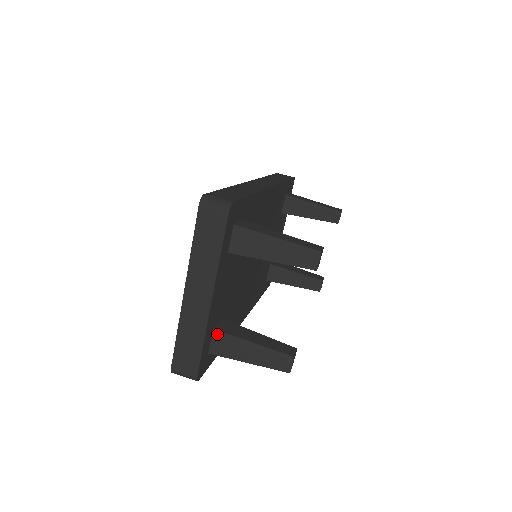
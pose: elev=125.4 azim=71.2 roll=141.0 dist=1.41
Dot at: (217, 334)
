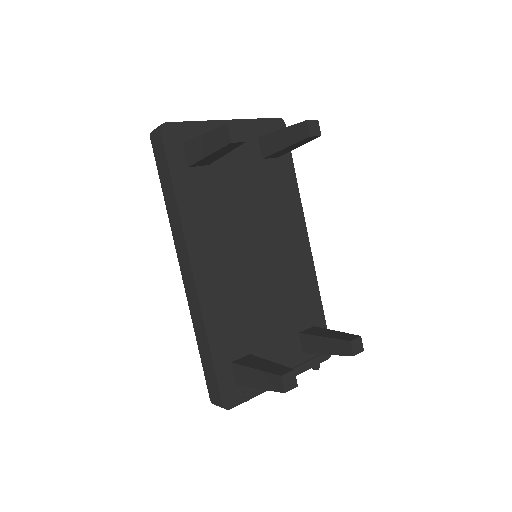
Dot at: occluded
